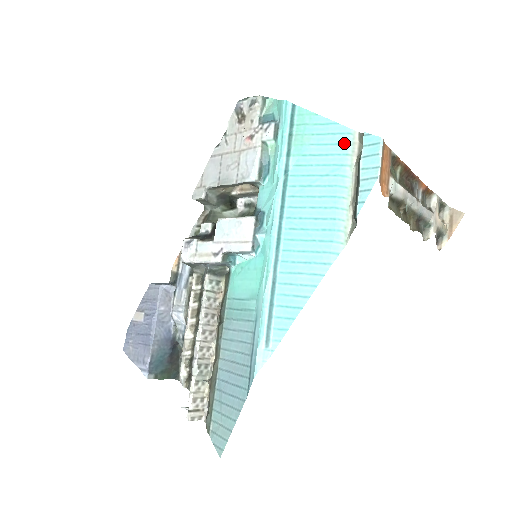
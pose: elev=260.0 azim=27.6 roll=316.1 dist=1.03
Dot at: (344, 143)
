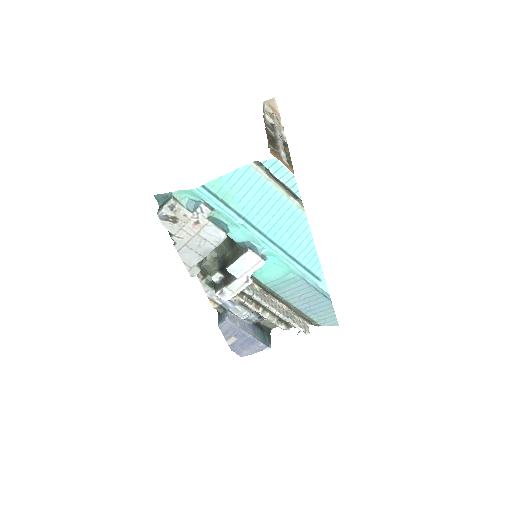
Dot at: (252, 174)
